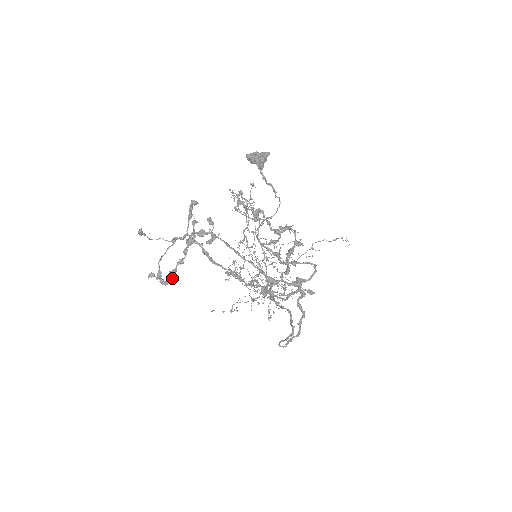
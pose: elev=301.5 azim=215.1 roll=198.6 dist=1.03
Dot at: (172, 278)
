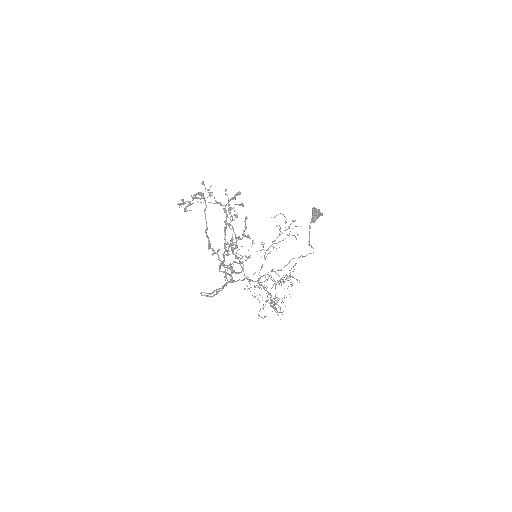
Dot at: (178, 203)
